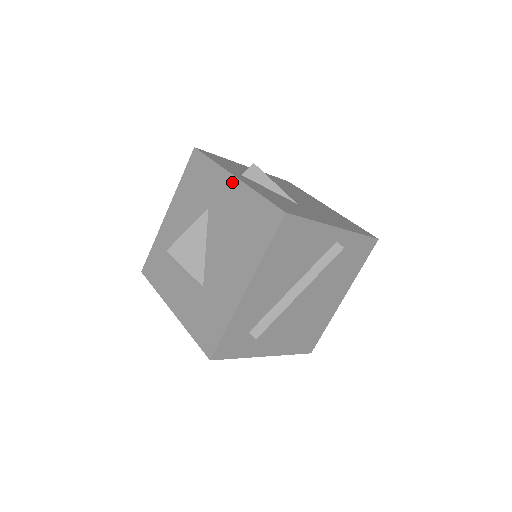
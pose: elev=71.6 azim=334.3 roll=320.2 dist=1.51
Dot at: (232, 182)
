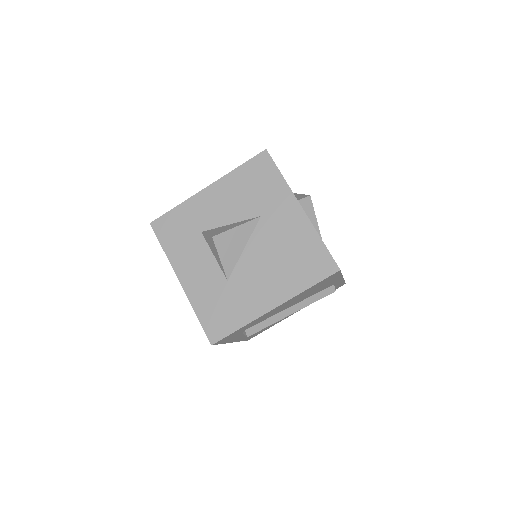
Dot at: (297, 210)
